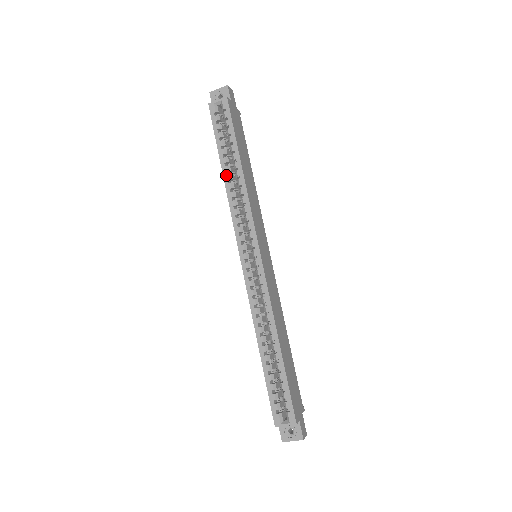
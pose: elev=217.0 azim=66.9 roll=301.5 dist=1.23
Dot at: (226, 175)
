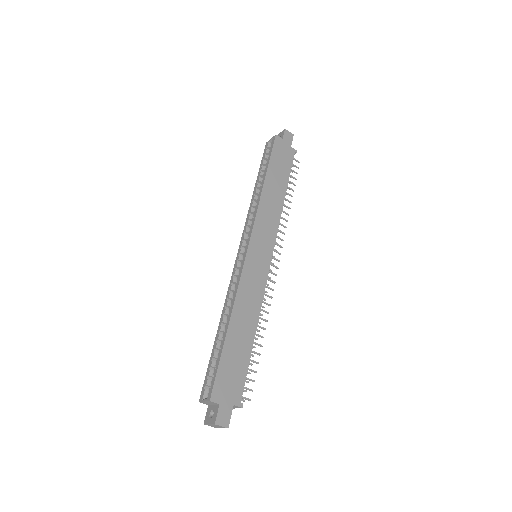
Dot at: (255, 190)
